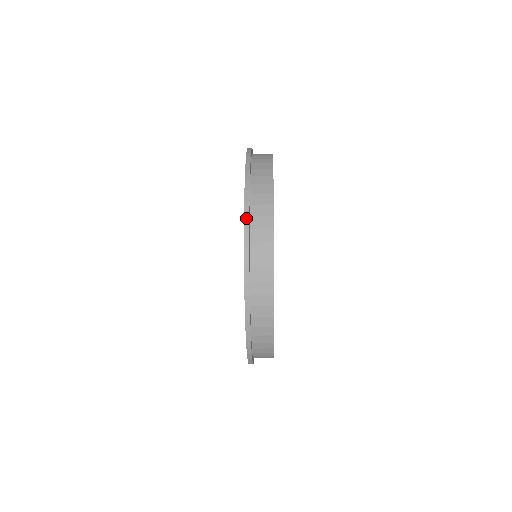
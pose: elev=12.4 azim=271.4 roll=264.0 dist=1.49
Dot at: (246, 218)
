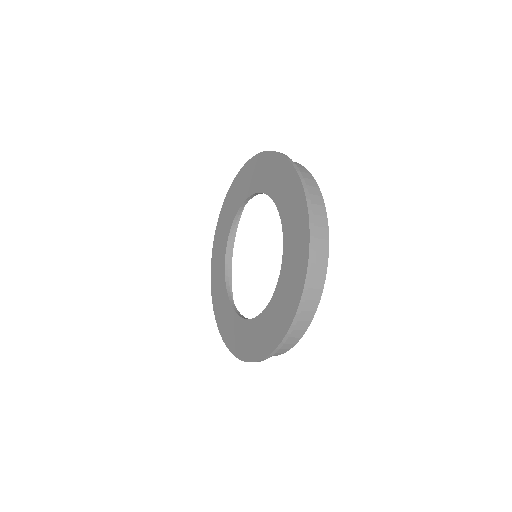
Dot at: (286, 156)
